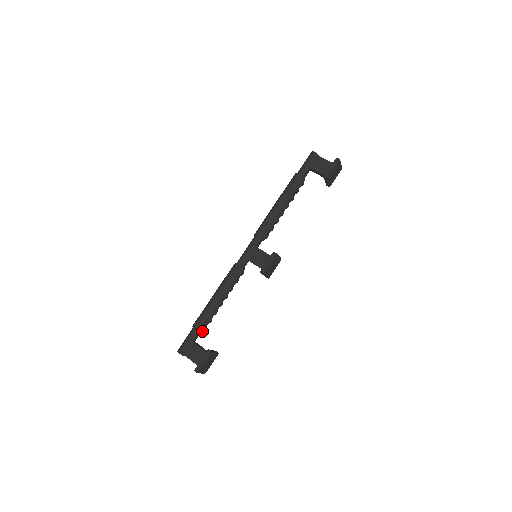
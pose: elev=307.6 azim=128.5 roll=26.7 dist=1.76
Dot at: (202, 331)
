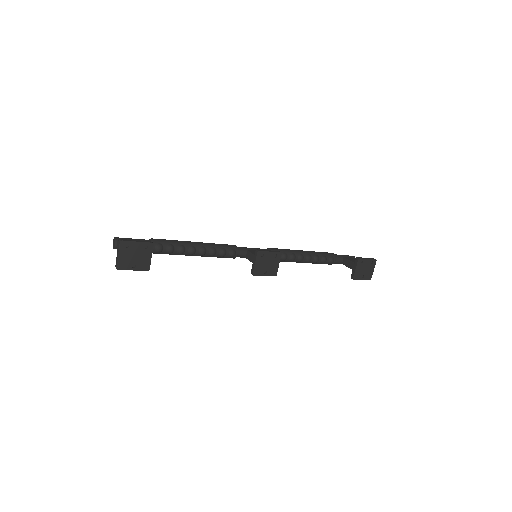
Dot at: (155, 247)
